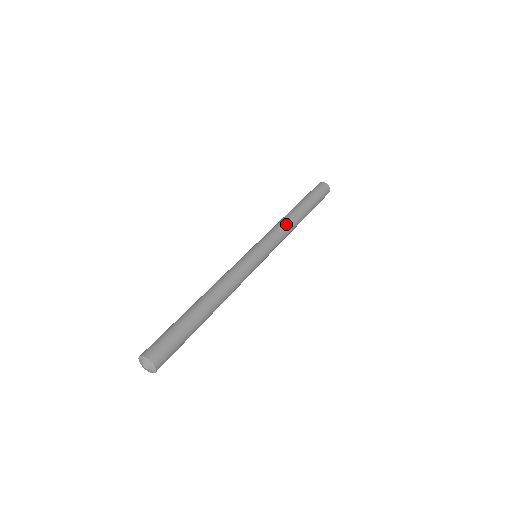
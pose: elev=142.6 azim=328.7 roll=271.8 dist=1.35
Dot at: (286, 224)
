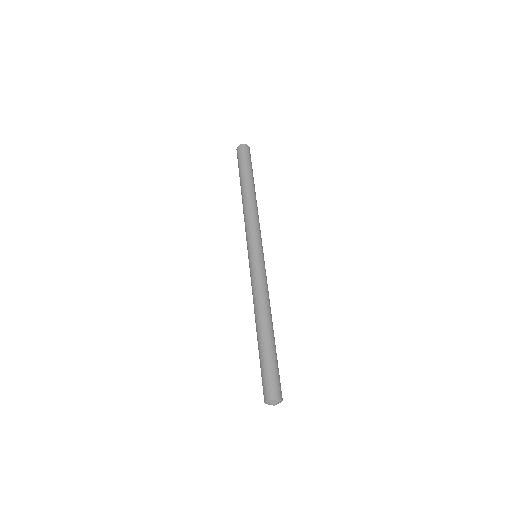
Dot at: (254, 211)
